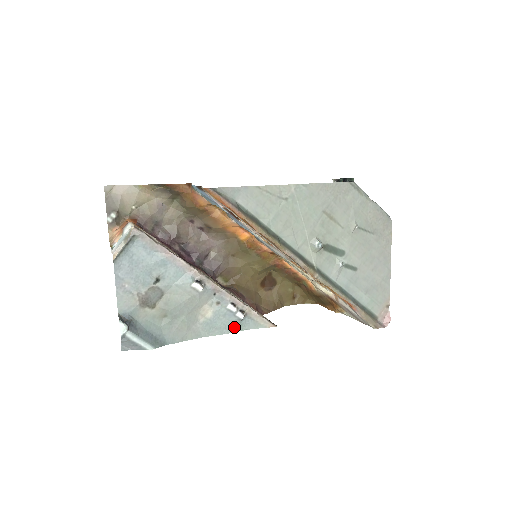
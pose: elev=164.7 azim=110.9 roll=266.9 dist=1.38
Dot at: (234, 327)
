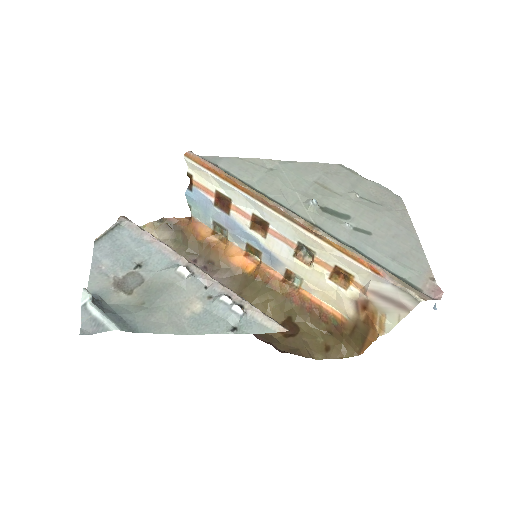
Dot at: (231, 328)
